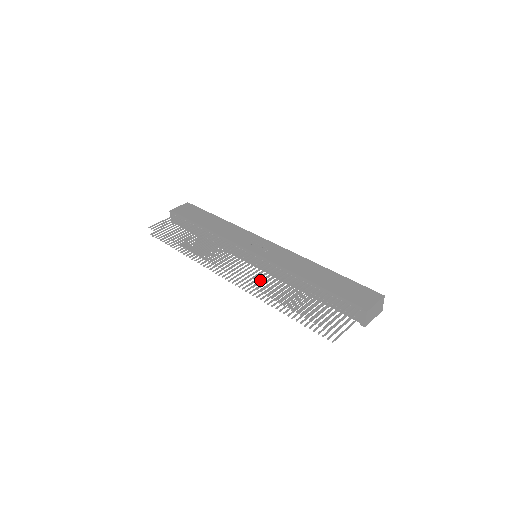
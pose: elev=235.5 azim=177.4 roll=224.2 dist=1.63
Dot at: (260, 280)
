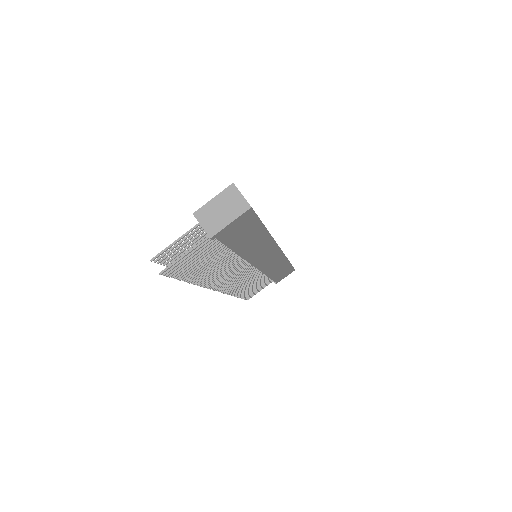
Dot at: (229, 272)
